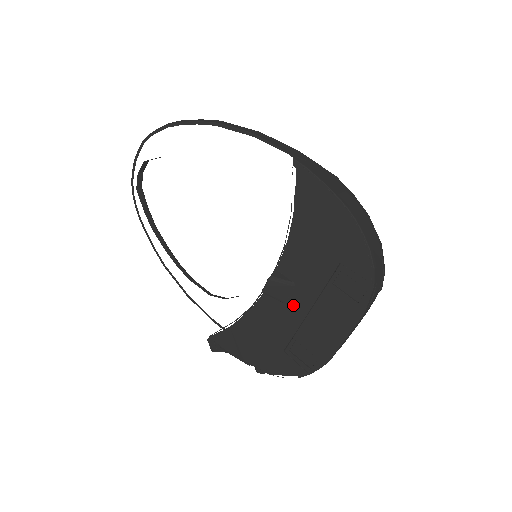
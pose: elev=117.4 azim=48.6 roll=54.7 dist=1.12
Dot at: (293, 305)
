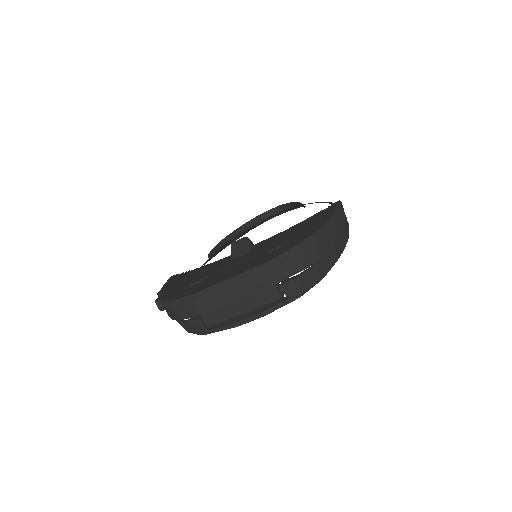
Dot at: (233, 261)
